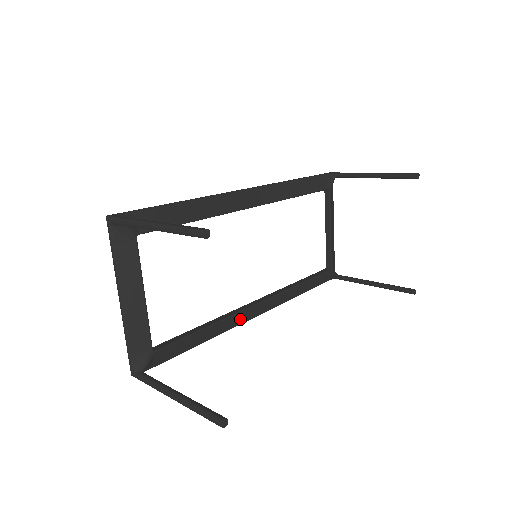
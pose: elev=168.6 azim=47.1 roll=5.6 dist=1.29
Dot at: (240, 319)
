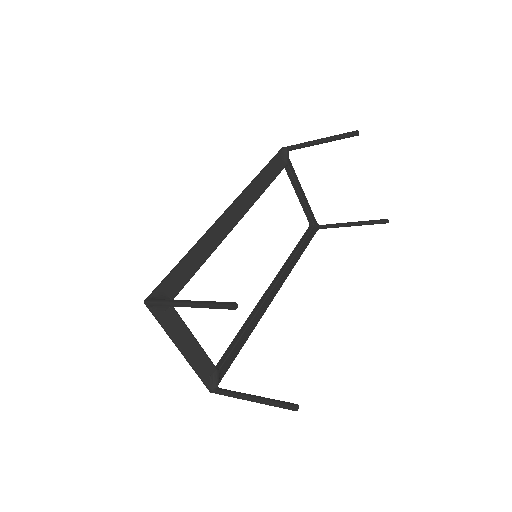
Dot at: (264, 308)
